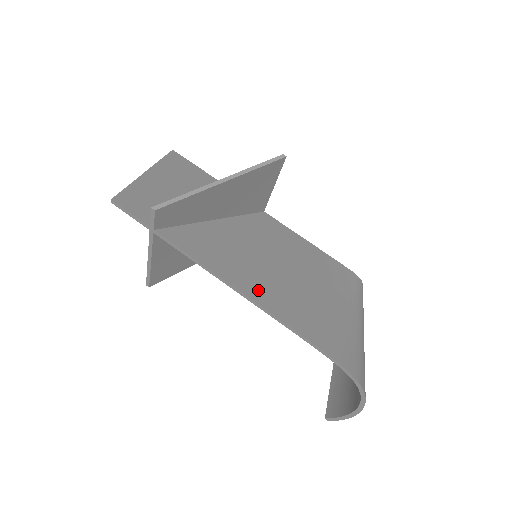
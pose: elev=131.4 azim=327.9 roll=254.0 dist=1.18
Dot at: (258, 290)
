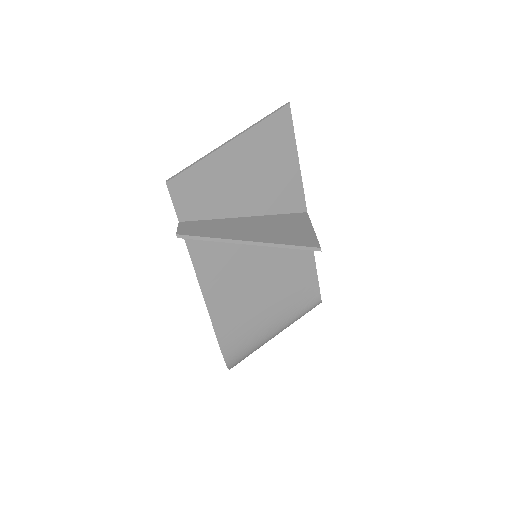
Dot at: (219, 299)
